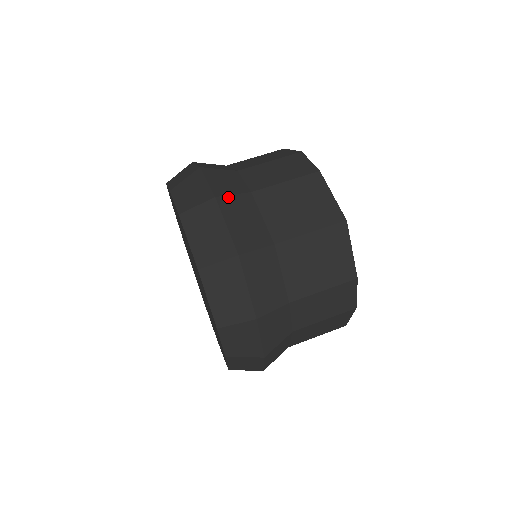
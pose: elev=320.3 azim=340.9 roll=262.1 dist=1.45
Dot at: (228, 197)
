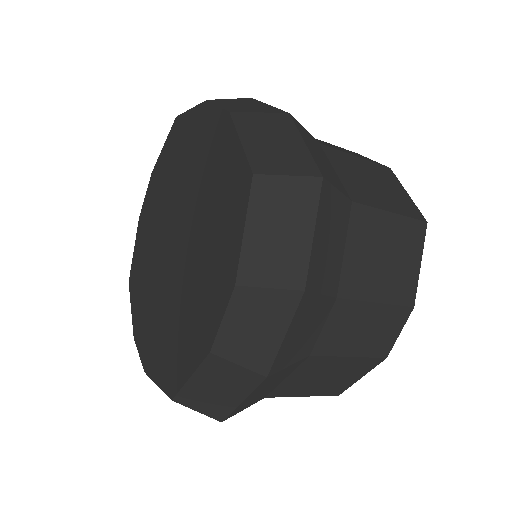
Dot at: (301, 125)
